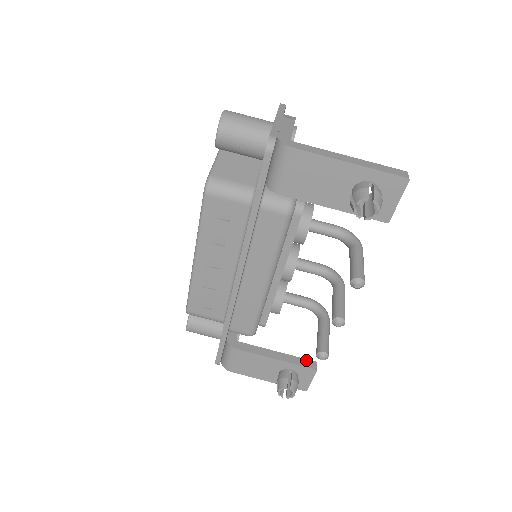
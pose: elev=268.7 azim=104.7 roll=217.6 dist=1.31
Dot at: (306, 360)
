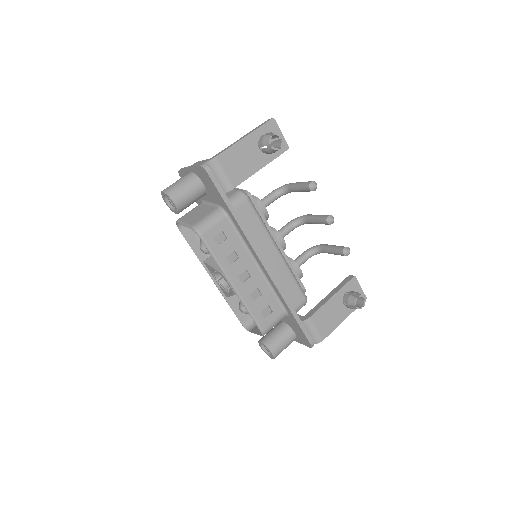
Dot at: (344, 280)
